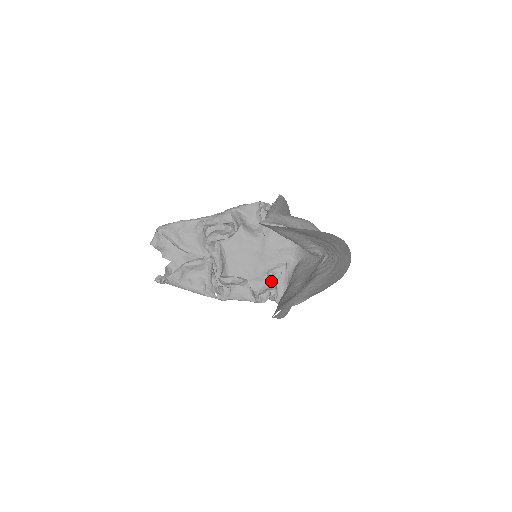
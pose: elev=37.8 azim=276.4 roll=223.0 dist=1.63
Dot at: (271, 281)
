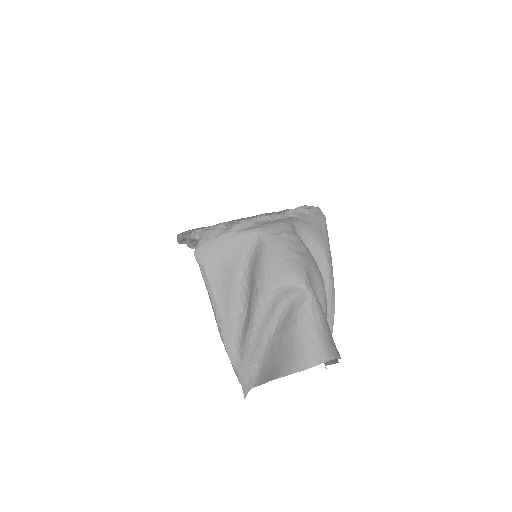
Dot at: occluded
